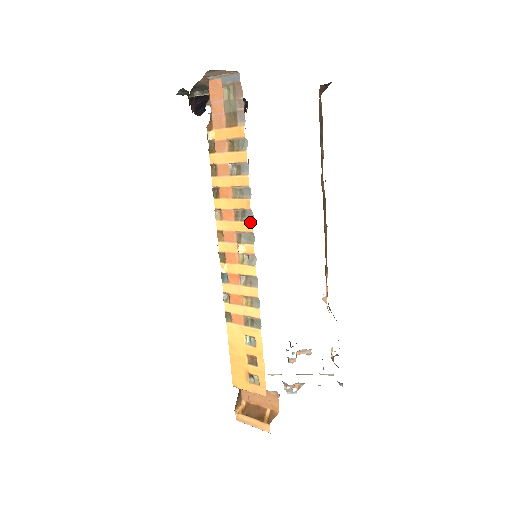
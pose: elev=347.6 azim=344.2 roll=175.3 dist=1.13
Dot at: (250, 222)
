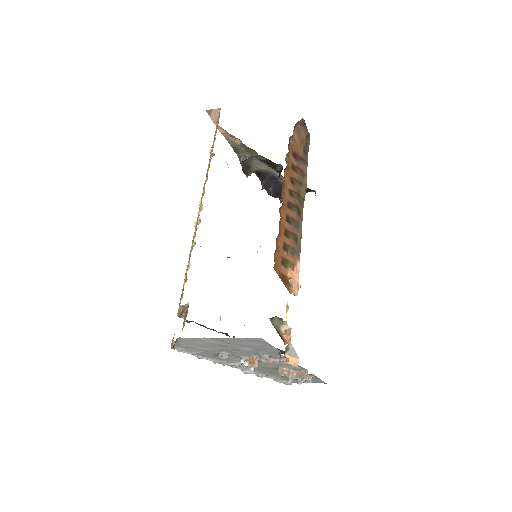
Dot at: occluded
